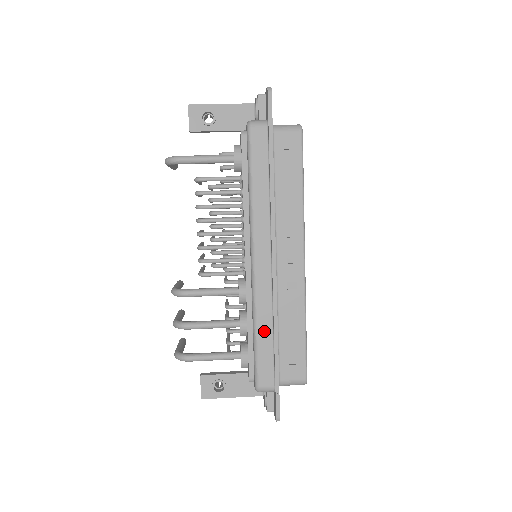
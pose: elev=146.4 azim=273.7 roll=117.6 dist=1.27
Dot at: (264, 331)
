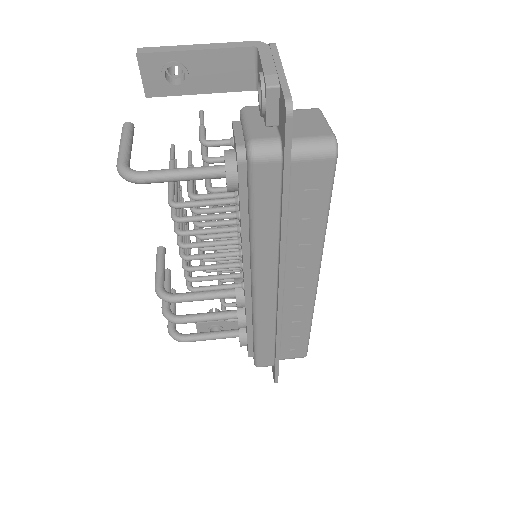
Dot at: (265, 337)
